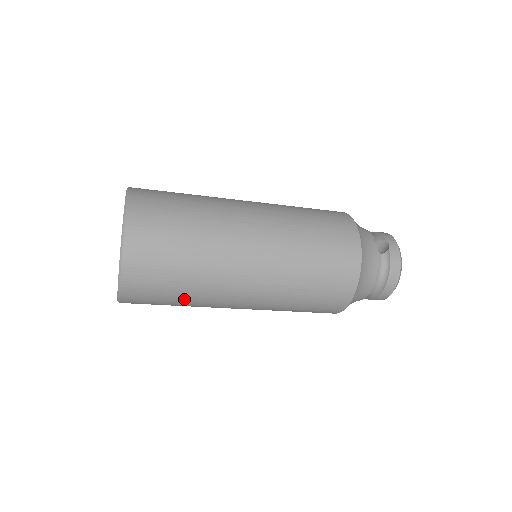
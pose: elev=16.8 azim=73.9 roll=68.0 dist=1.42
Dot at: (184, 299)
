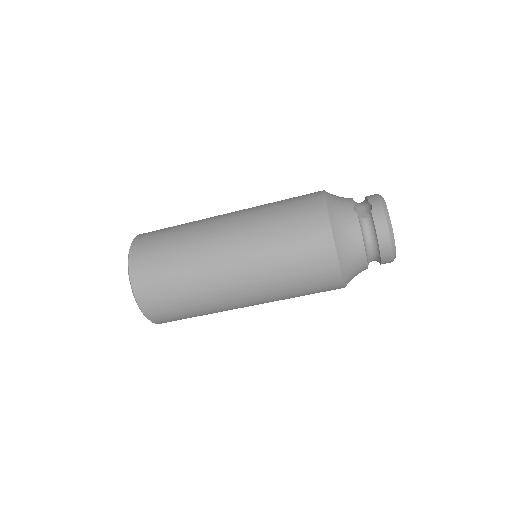
Dot at: (195, 310)
